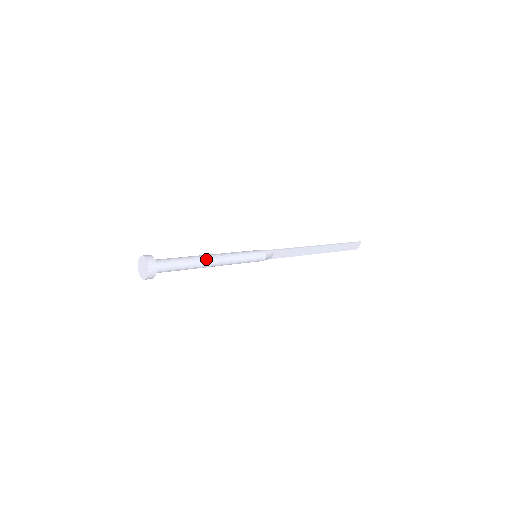
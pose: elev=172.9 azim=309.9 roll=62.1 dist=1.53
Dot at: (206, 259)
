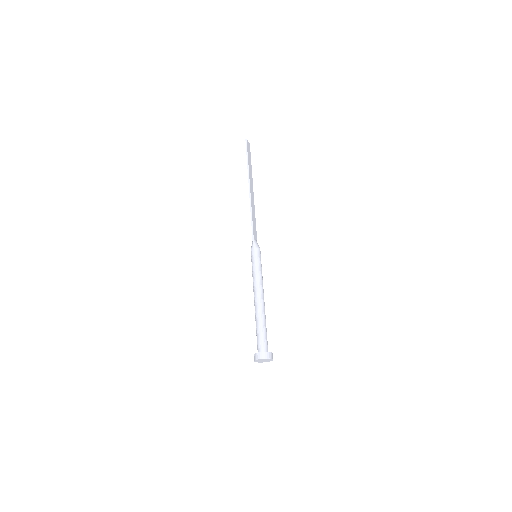
Dot at: (261, 306)
